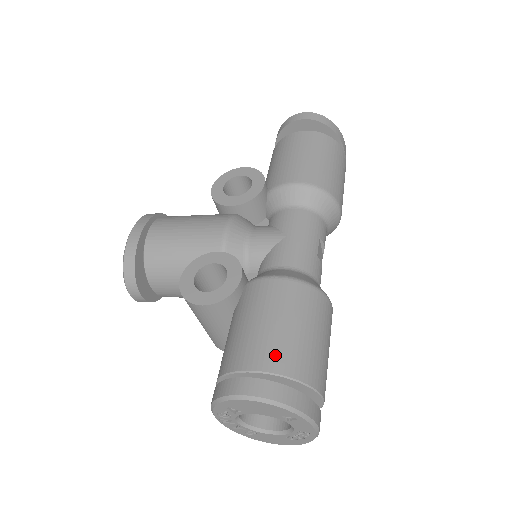
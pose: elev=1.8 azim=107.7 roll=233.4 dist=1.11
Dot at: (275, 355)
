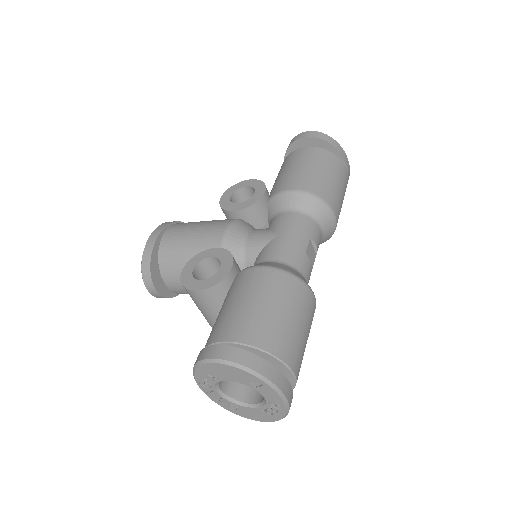
Dot at: (248, 329)
